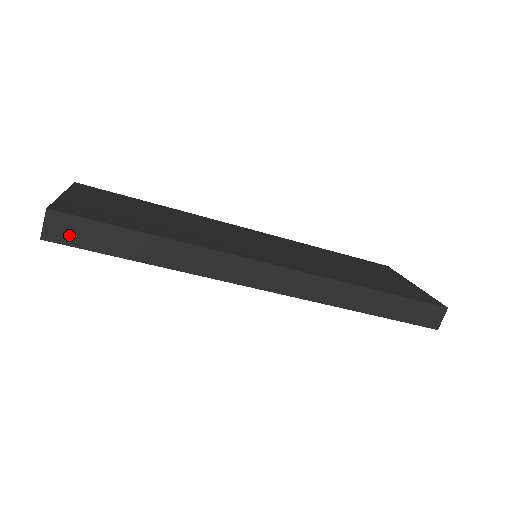
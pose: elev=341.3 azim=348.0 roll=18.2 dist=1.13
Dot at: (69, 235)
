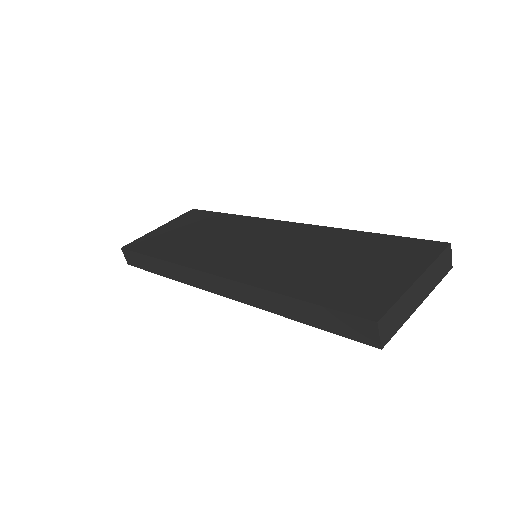
Dot at: (133, 261)
